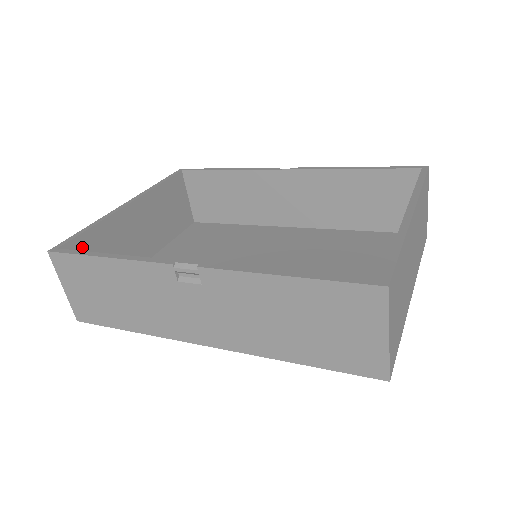
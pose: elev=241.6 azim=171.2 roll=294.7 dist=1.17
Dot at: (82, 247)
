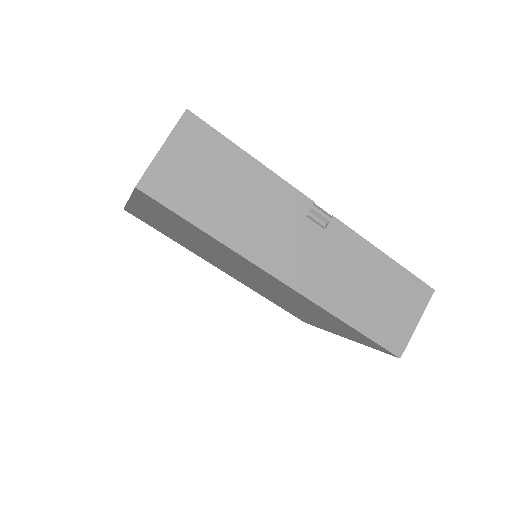
Dot at: occluded
